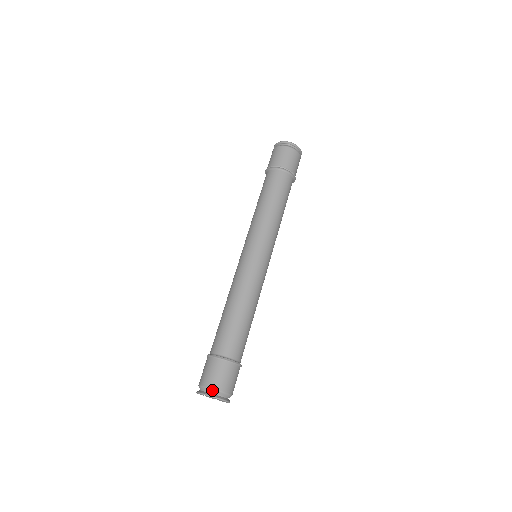
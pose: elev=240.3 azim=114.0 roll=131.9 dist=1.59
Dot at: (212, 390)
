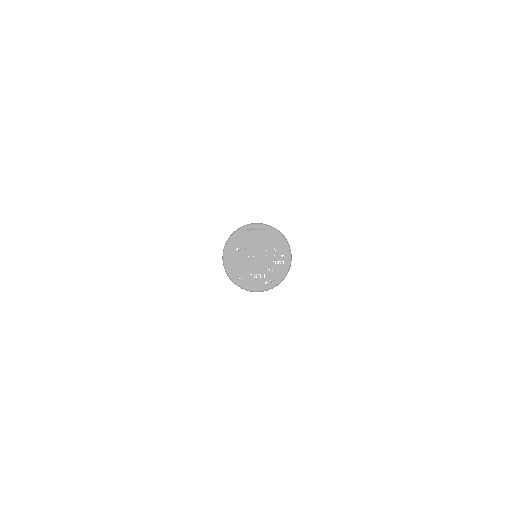
Dot at: occluded
